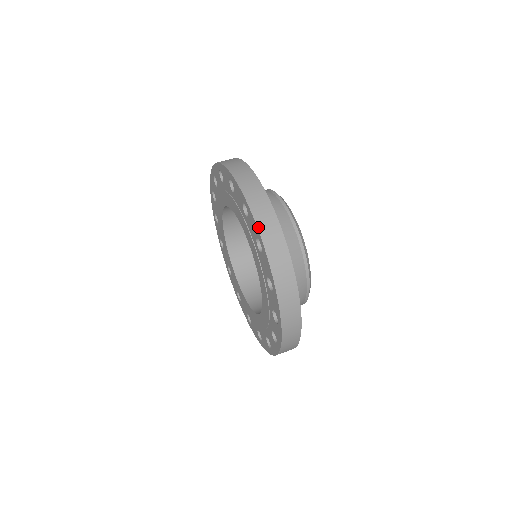
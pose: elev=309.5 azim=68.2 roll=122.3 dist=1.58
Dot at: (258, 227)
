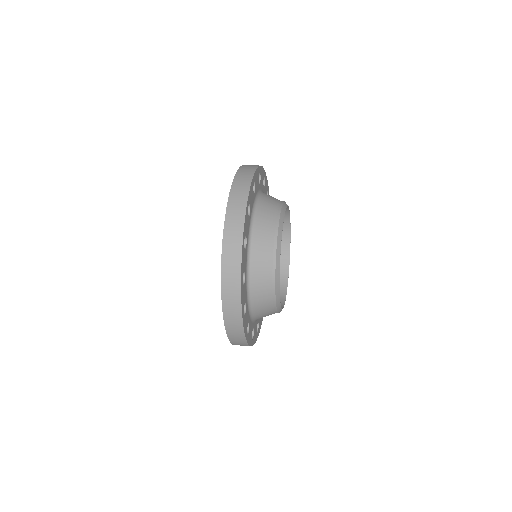
Dot at: occluded
